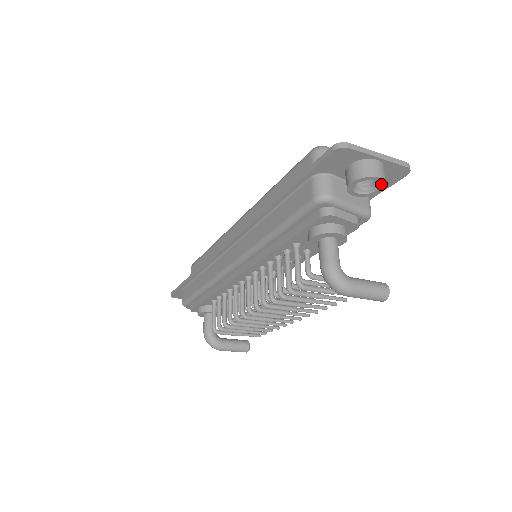
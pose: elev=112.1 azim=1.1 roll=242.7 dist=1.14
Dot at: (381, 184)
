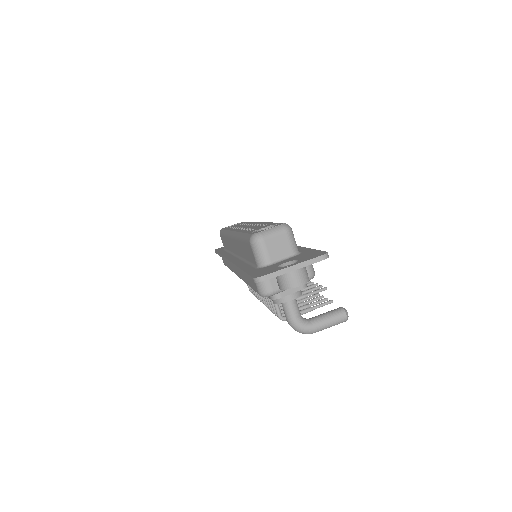
Dot at: (304, 283)
